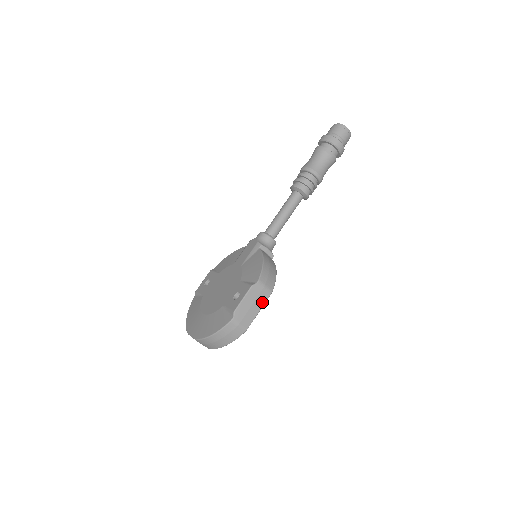
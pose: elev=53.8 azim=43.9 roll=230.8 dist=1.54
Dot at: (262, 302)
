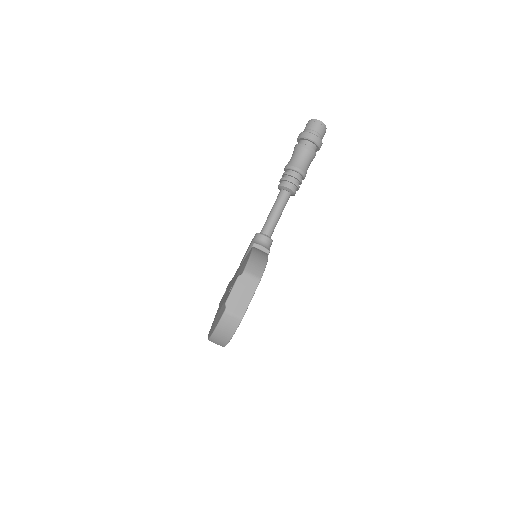
Dot at: (252, 290)
